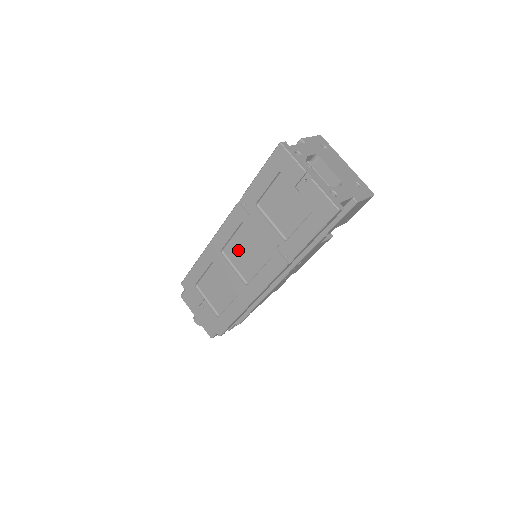
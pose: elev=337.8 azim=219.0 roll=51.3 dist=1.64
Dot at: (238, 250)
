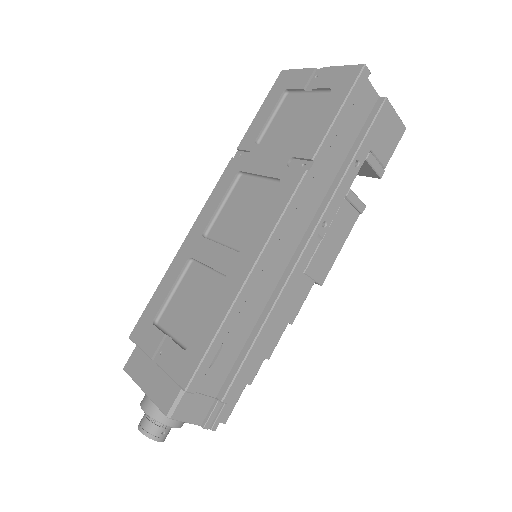
Dot at: (229, 217)
